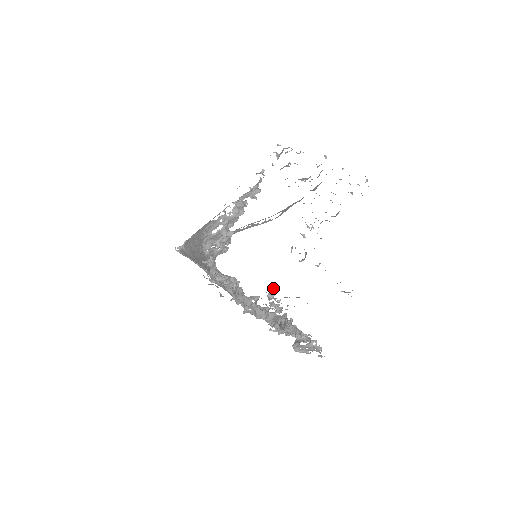
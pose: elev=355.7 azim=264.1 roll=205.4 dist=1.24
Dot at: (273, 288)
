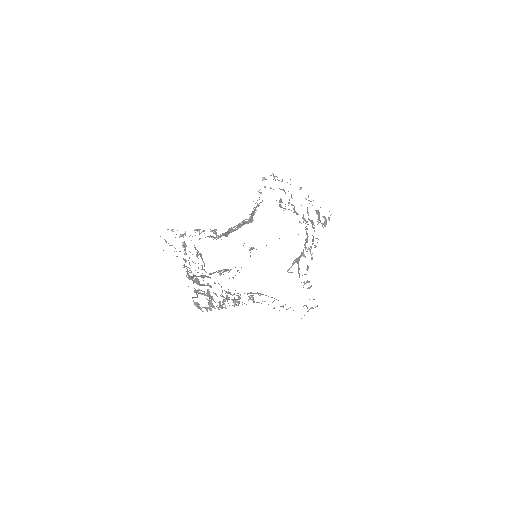
Dot at: occluded
